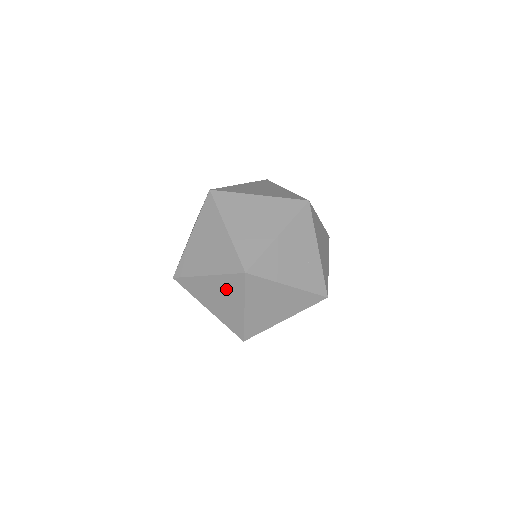
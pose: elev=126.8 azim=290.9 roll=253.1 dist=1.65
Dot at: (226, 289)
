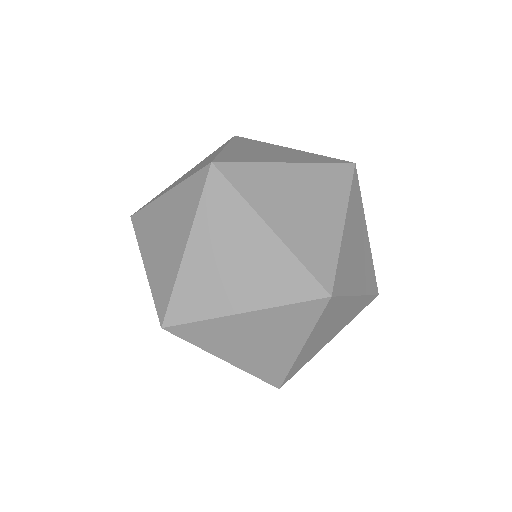
Dot at: (278, 326)
